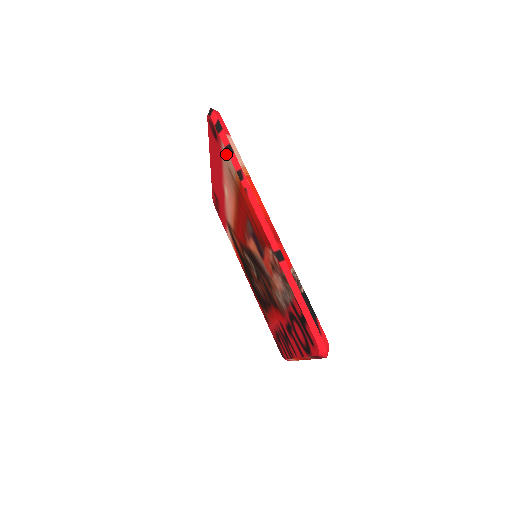
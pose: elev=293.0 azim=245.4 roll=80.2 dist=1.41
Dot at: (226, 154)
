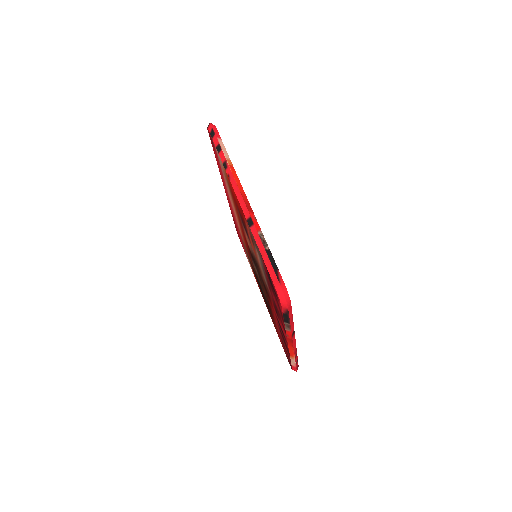
Dot at: (218, 154)
